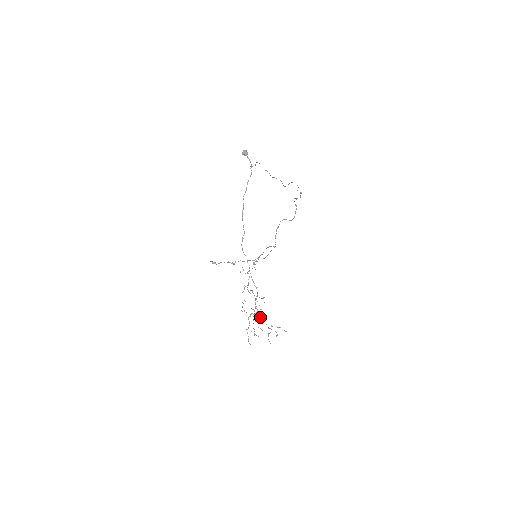
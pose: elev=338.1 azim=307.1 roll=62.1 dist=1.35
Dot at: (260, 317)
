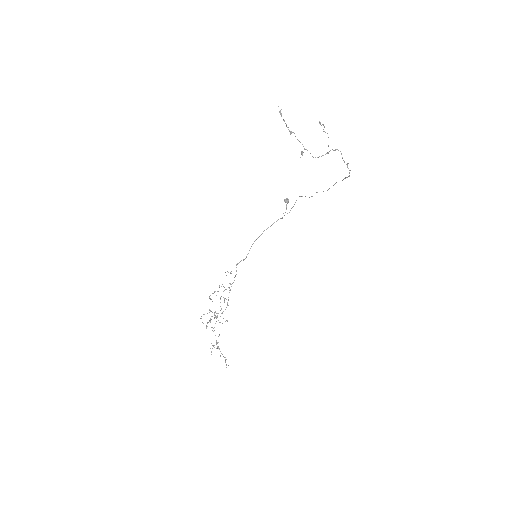
Dot at: occluded
